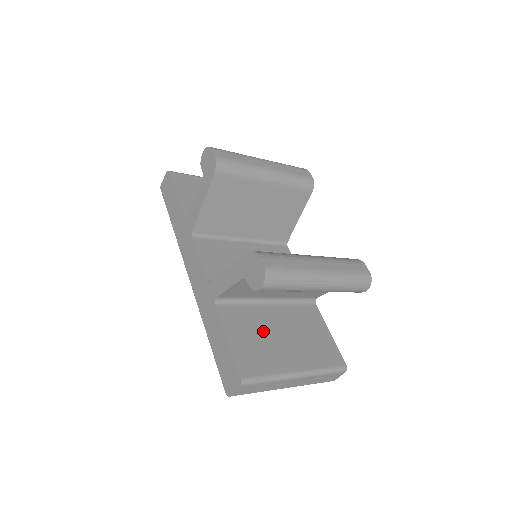
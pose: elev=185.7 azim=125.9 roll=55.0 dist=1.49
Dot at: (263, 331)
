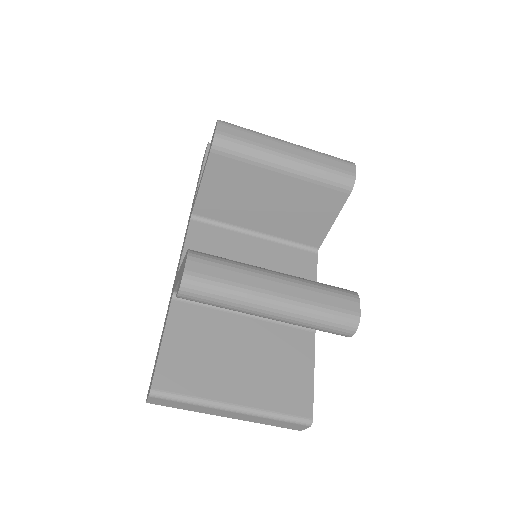
Dot at: (216, 344)
